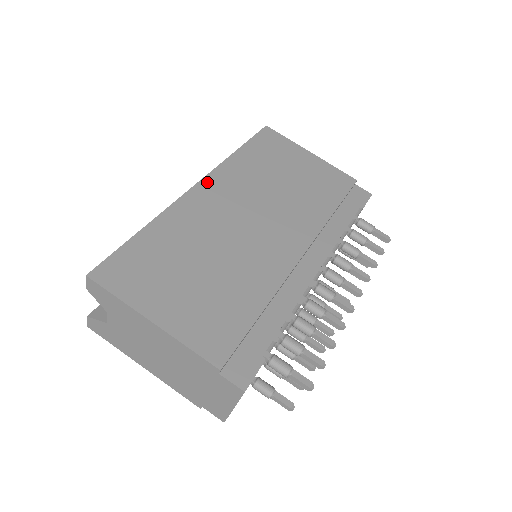
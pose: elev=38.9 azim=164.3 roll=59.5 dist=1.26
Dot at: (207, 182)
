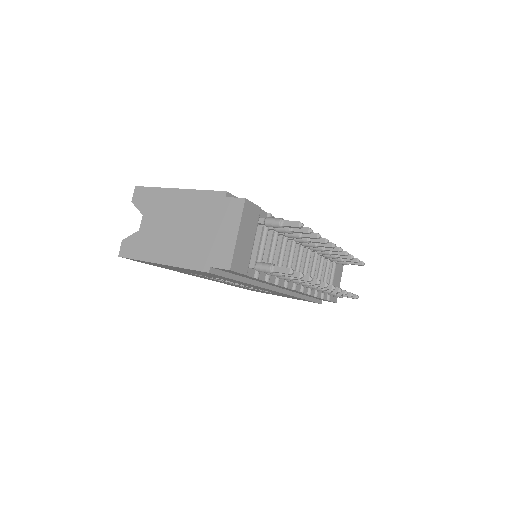
Dot at: occluded
